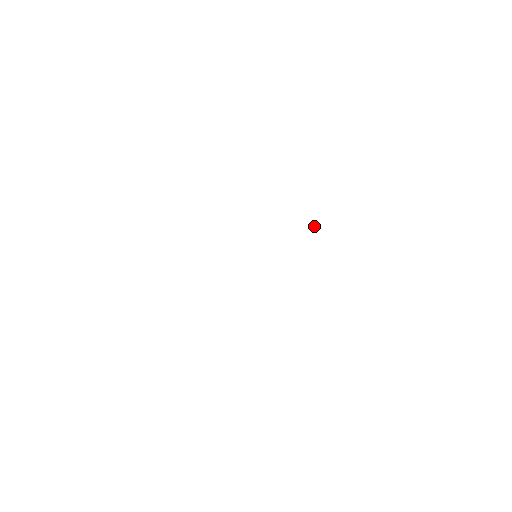
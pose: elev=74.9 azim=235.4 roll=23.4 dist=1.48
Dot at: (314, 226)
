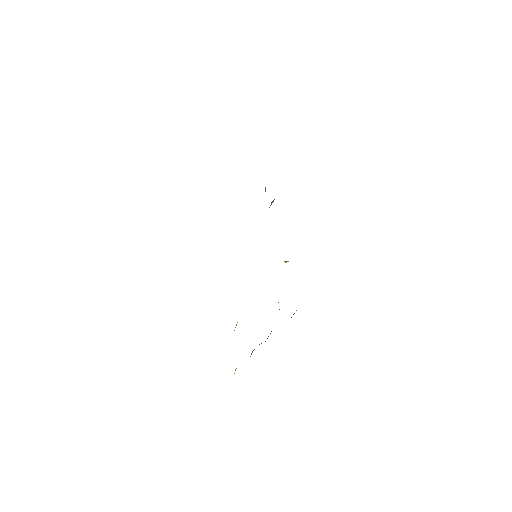
Dot at: (287, 261)
